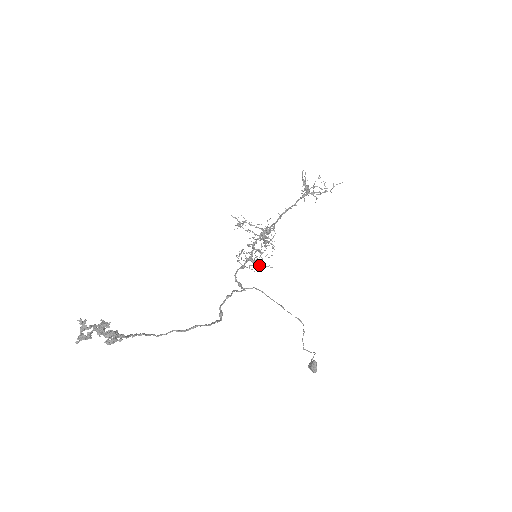
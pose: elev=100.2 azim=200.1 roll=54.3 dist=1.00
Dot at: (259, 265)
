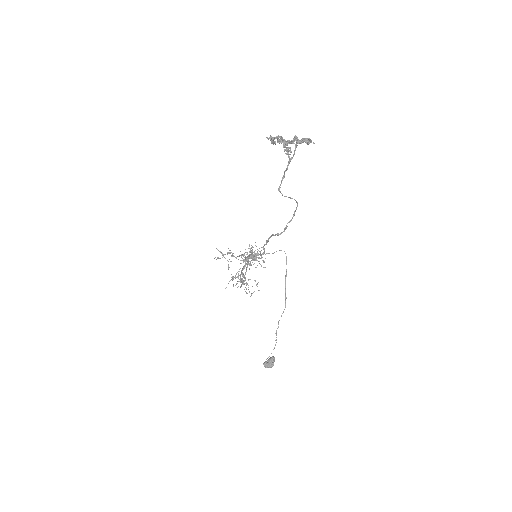
Dot at: (259, 261)
